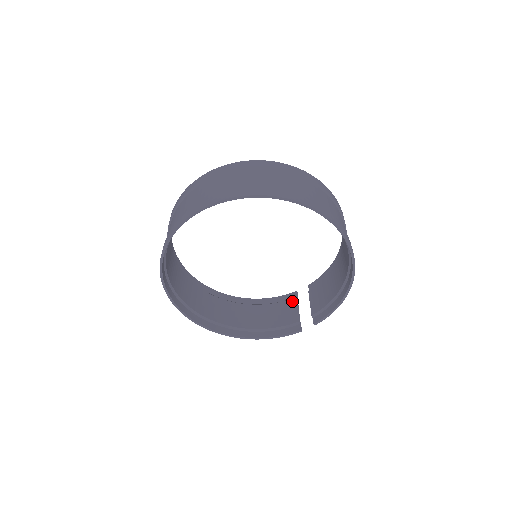
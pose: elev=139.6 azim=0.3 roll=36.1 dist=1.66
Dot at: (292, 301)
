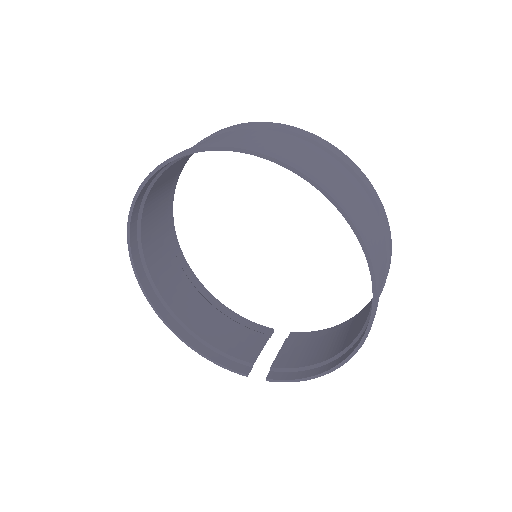
Dot at: (261, 336)
